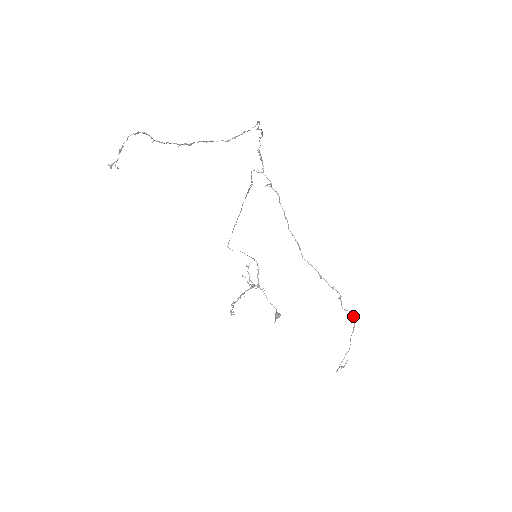
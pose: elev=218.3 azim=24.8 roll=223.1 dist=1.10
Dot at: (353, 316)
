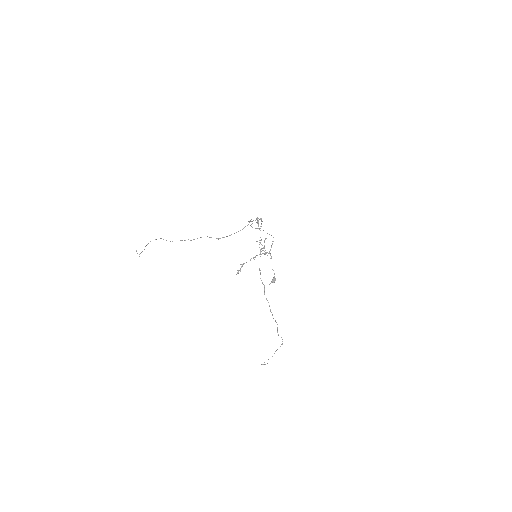
Dot at: (282, 341)
